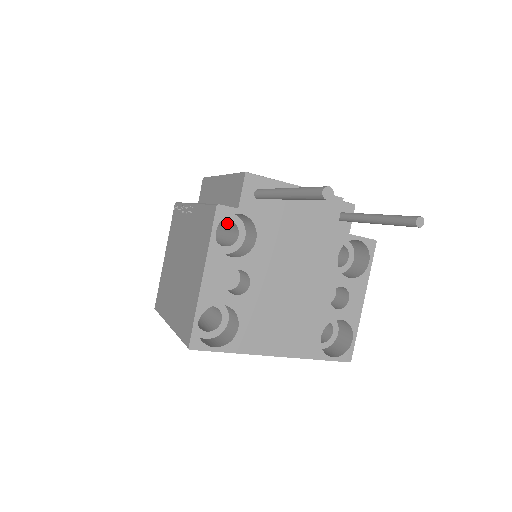
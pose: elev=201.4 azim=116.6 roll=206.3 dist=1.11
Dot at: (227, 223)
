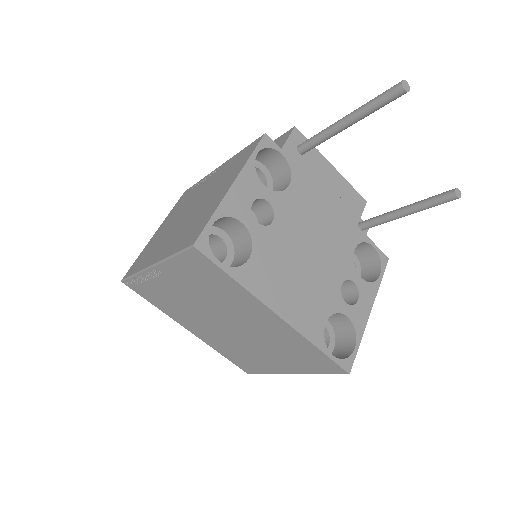
Dot at: occluded
